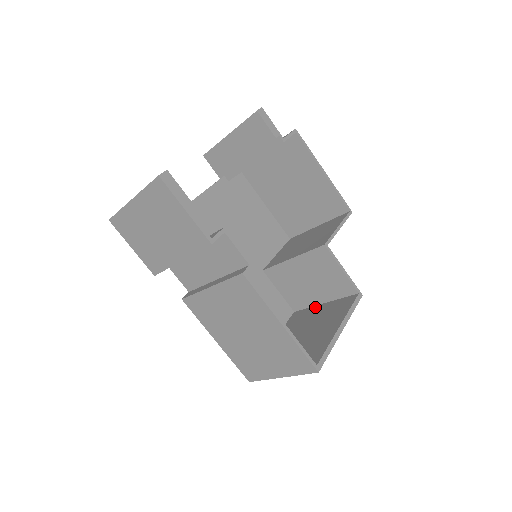
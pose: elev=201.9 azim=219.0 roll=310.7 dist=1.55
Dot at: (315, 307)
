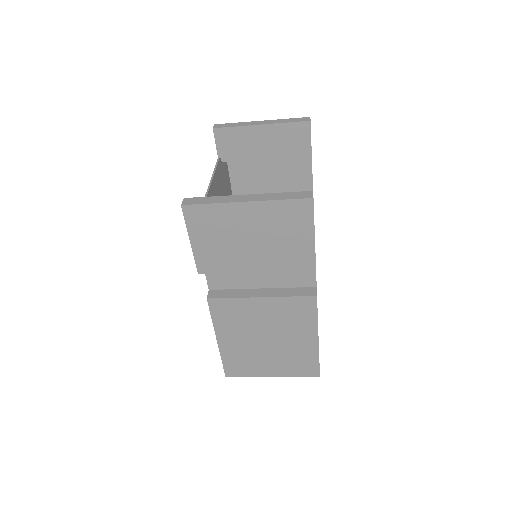
Dot at: occluded
